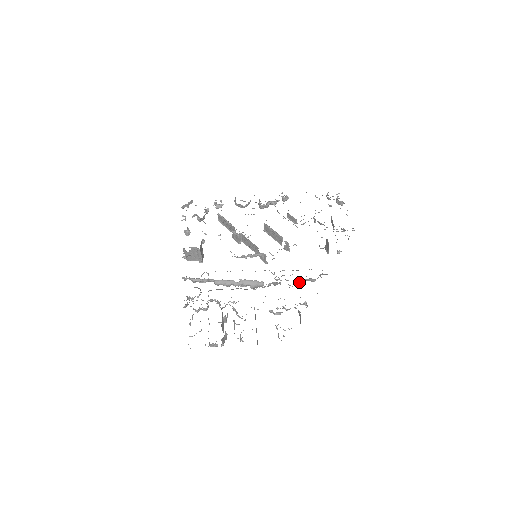
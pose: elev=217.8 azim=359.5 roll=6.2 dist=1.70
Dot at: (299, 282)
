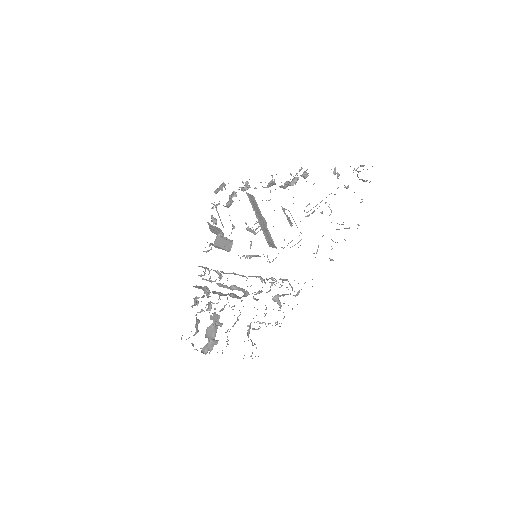
Dot at: (281, 295)
